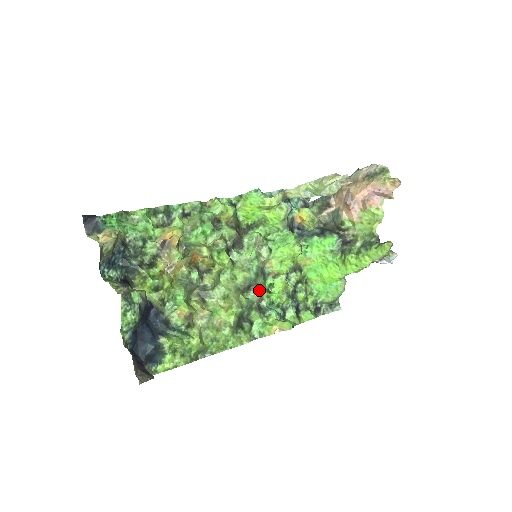
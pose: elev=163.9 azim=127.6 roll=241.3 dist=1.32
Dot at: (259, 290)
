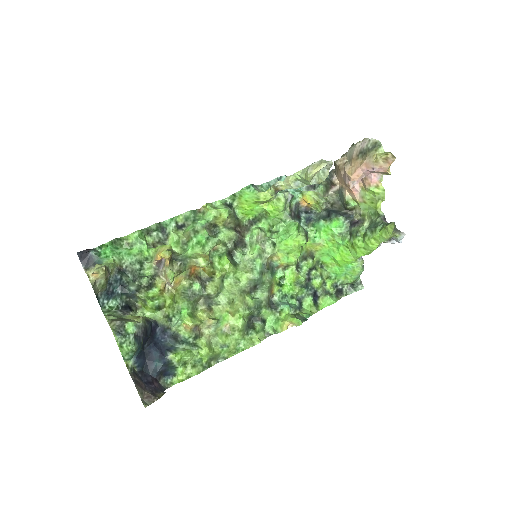
Dot at: (266, 288)
